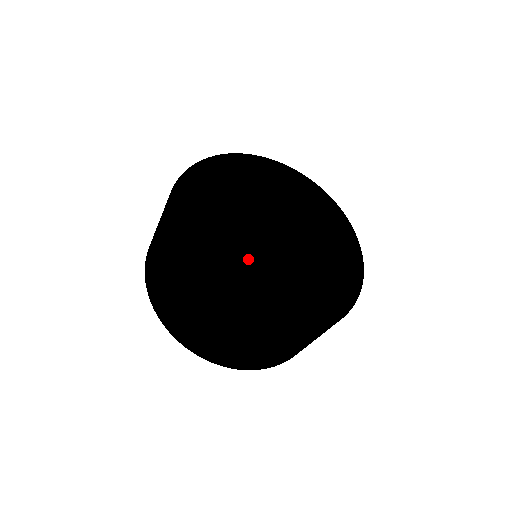
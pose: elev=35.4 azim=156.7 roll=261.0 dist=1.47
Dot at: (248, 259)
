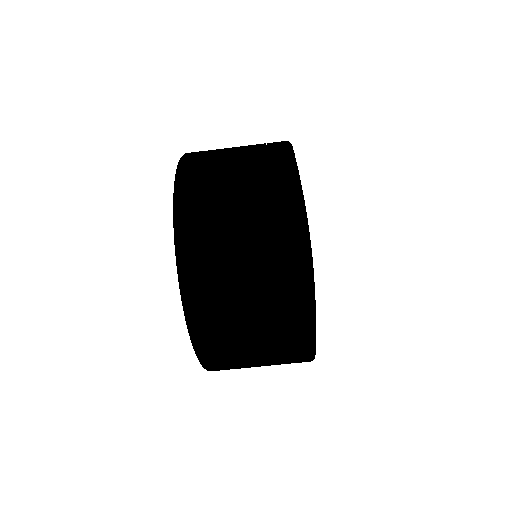
Dot at: occluded
